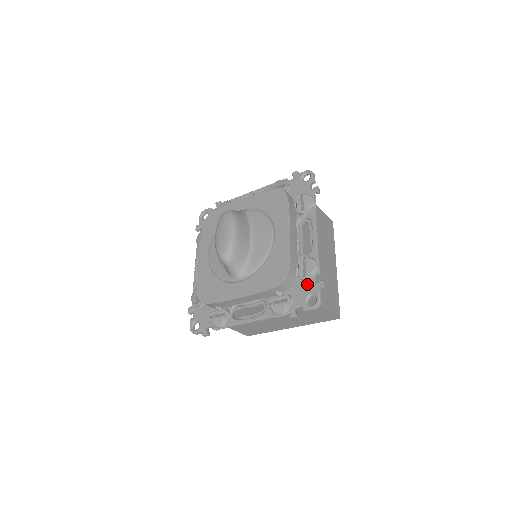
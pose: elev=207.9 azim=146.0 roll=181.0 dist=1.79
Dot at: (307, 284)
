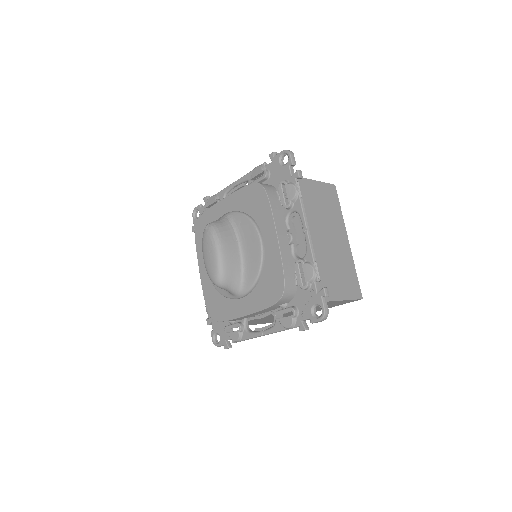
Dot at: (309, 293)
